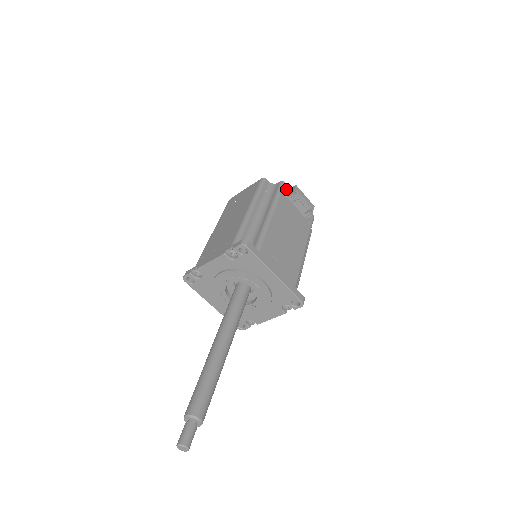
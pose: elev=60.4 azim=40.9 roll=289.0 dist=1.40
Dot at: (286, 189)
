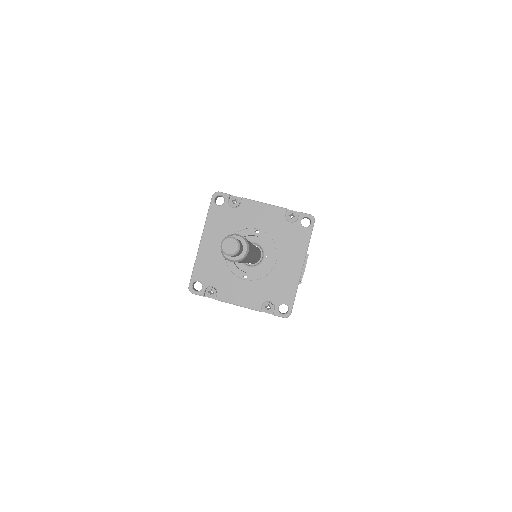
Dot at: occluded
